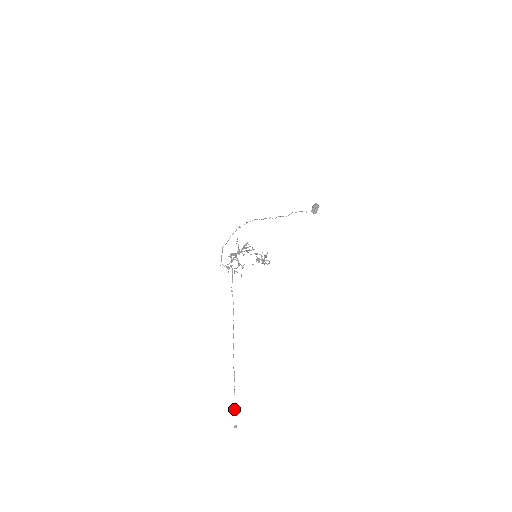
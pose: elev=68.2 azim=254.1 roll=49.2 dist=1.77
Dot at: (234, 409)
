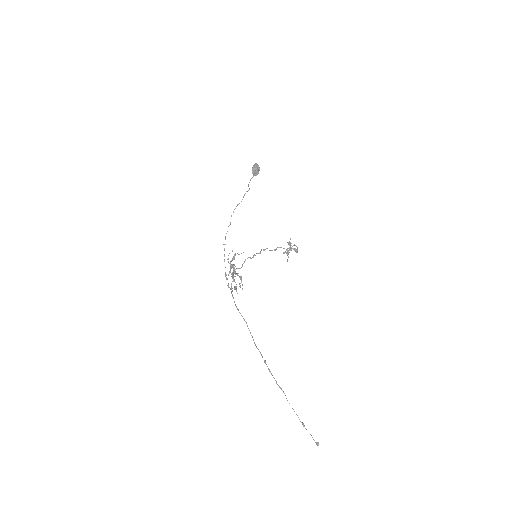
Dot at: occluded
